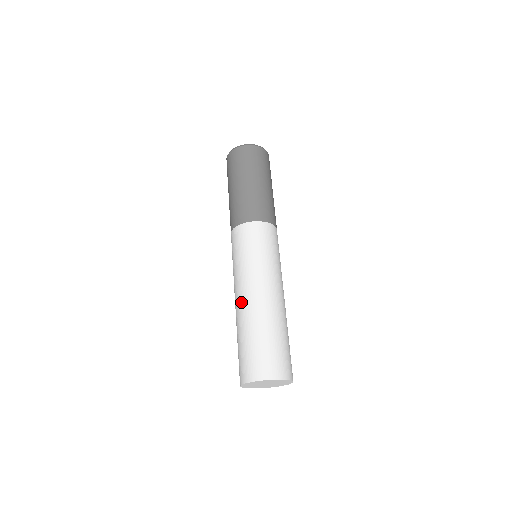
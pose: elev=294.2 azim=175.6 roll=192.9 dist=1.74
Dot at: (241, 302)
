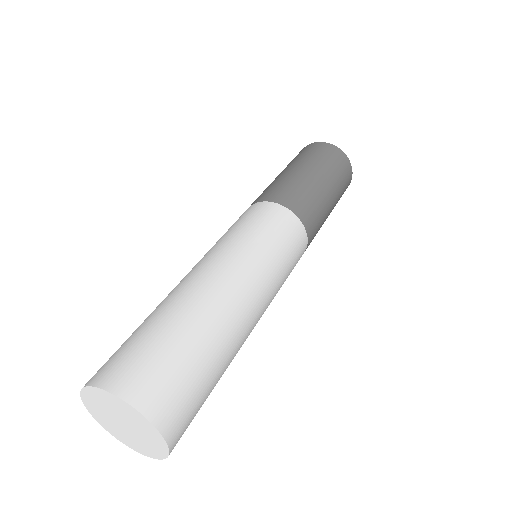
Dot at: (204, 279)
